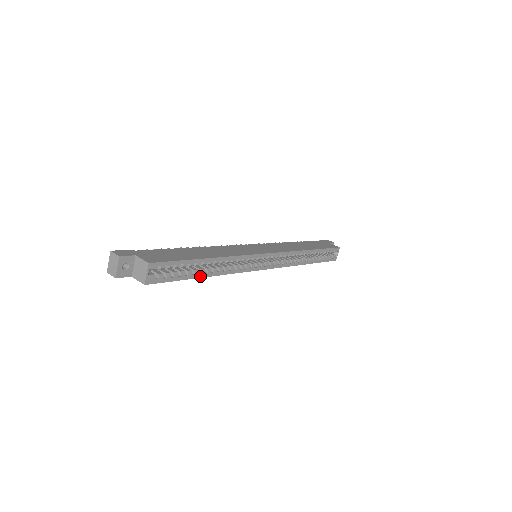
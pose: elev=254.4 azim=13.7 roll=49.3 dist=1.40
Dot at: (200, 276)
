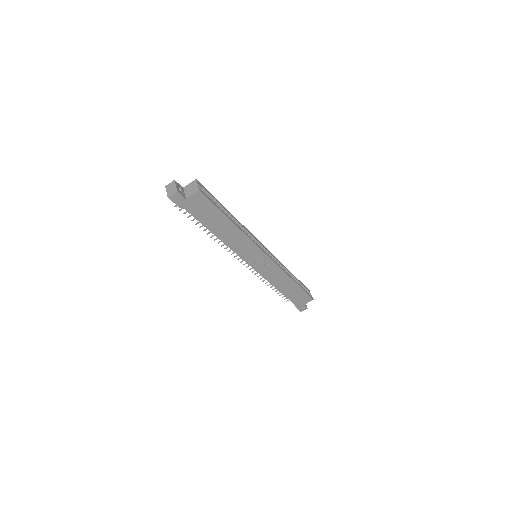
Dot at: (229, 218)
